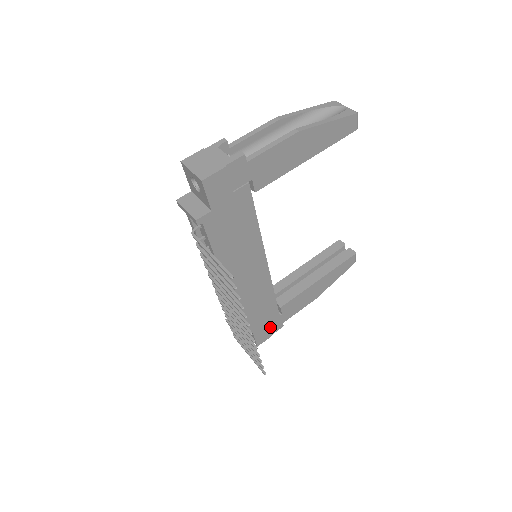
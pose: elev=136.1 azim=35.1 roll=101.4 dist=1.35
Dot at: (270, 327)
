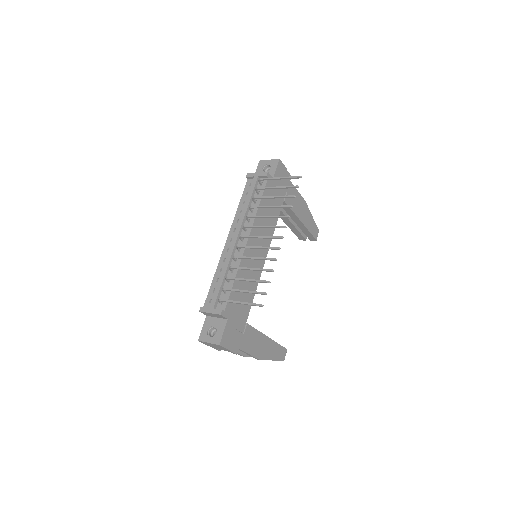
Dot at: (233, 337)
